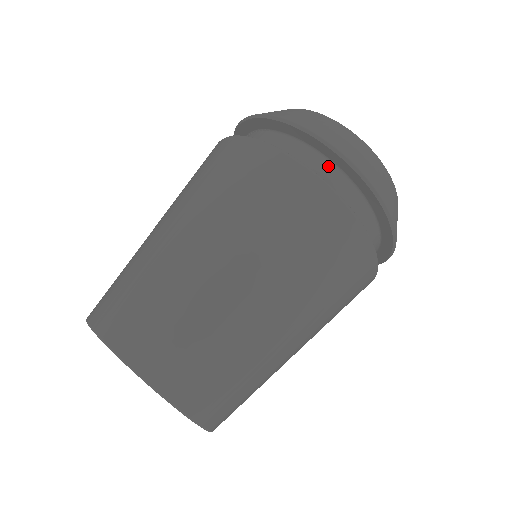
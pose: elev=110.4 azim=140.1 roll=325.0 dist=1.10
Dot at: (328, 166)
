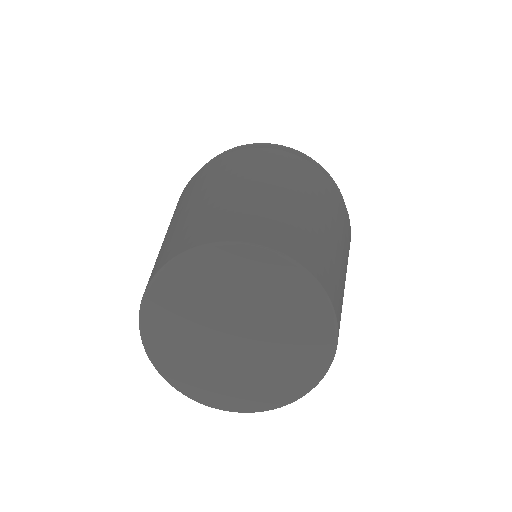
Dot at: occluded
